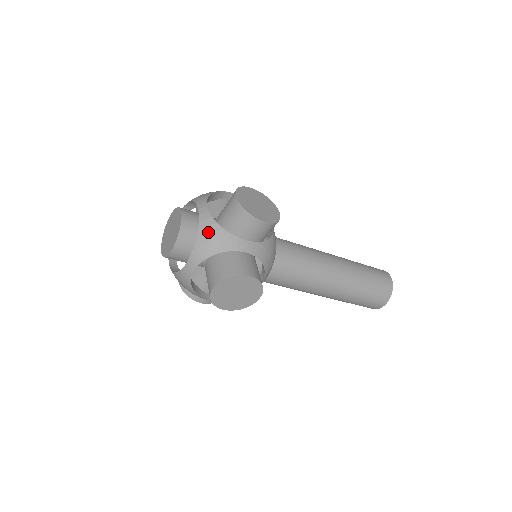
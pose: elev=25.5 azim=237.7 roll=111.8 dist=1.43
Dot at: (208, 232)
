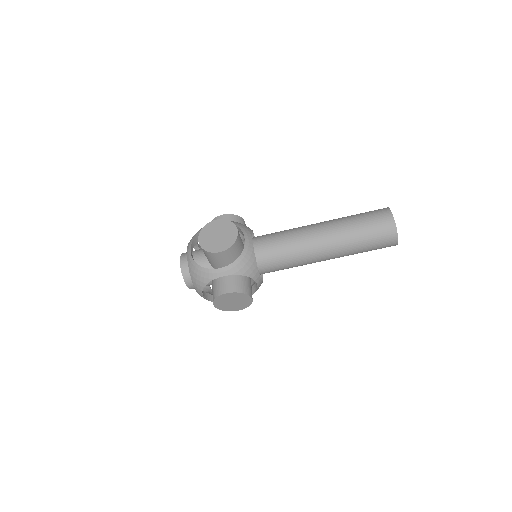
Dot at: occluded
